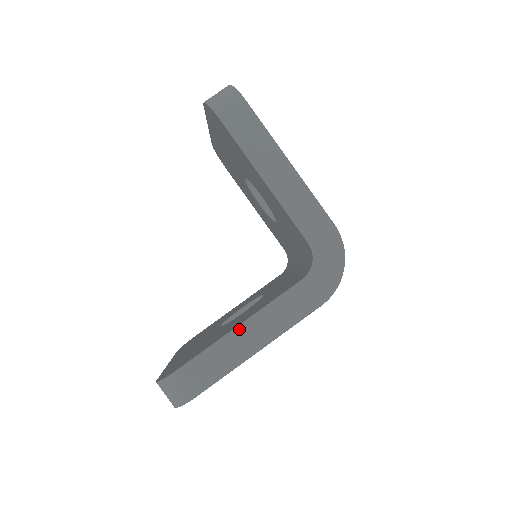
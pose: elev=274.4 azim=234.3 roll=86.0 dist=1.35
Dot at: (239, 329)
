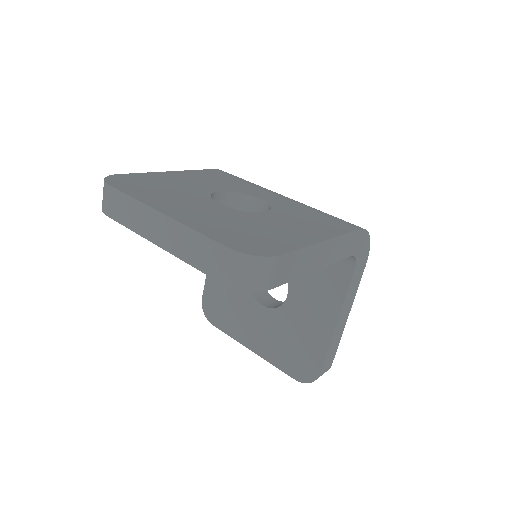
Dot at: (337, 327)
